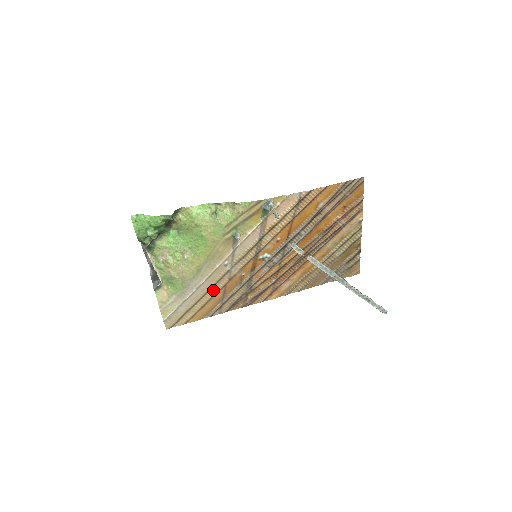
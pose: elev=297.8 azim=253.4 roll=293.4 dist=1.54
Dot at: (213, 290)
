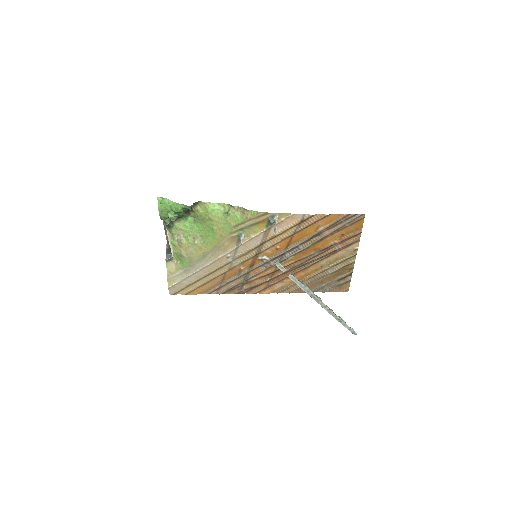
Dot at: (214, 274)
